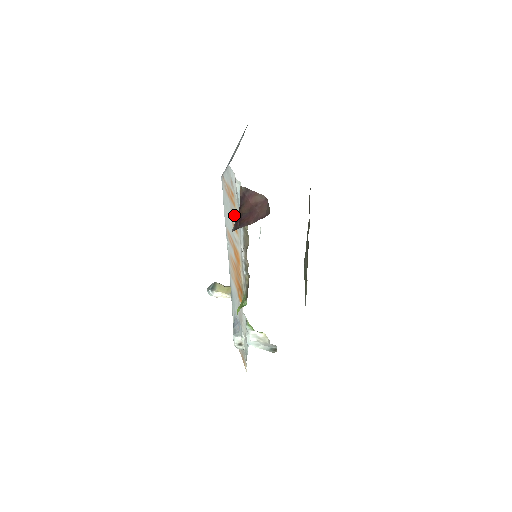
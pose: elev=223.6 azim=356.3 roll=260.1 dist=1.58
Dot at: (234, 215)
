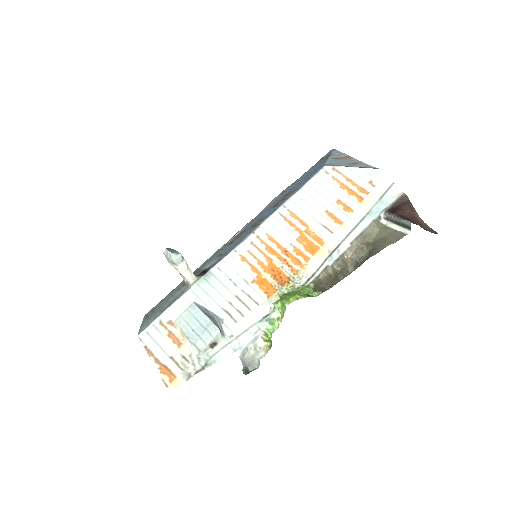
Dot at: (347, 207)
